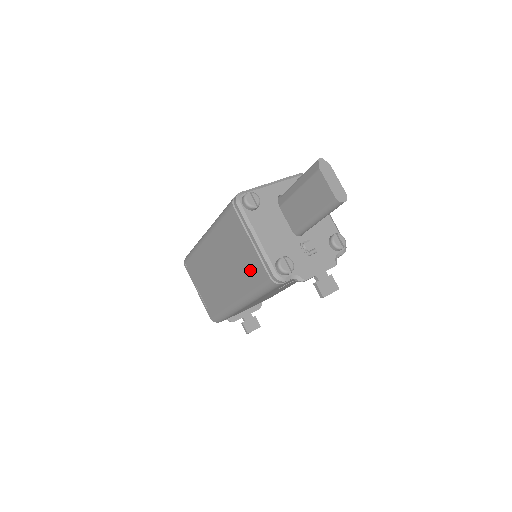
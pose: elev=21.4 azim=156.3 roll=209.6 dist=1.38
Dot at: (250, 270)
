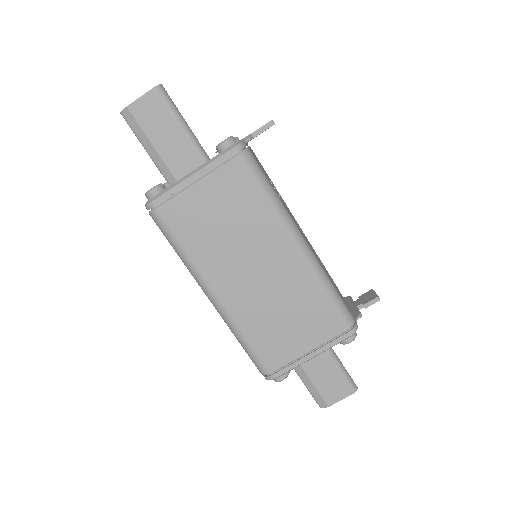
Dot at: (237, 197)
